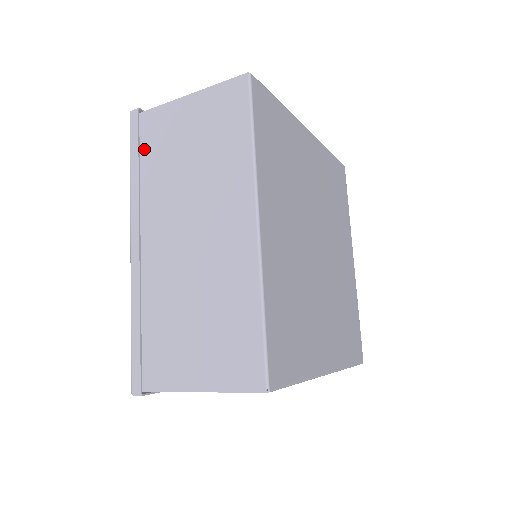
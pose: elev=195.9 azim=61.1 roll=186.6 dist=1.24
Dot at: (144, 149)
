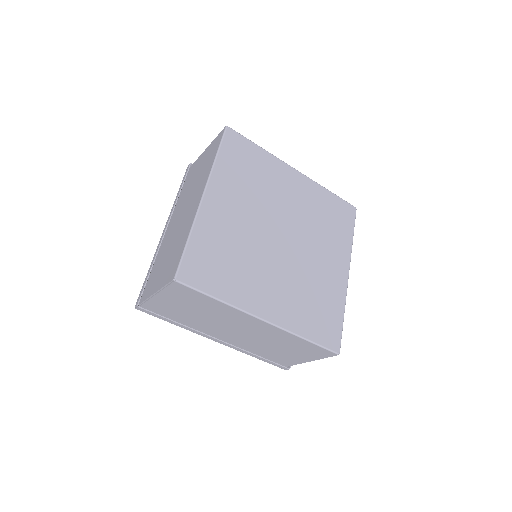
Dot at: (186, 182)
